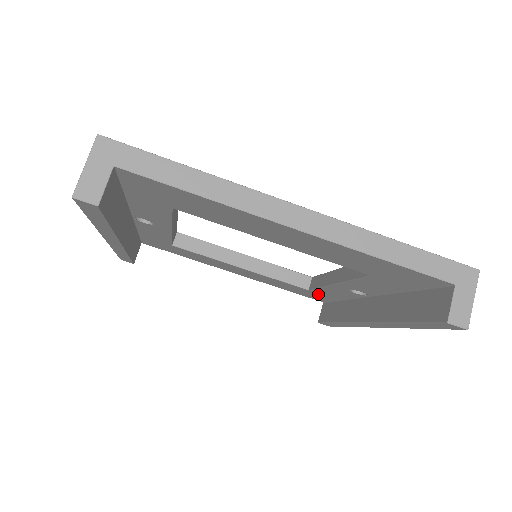
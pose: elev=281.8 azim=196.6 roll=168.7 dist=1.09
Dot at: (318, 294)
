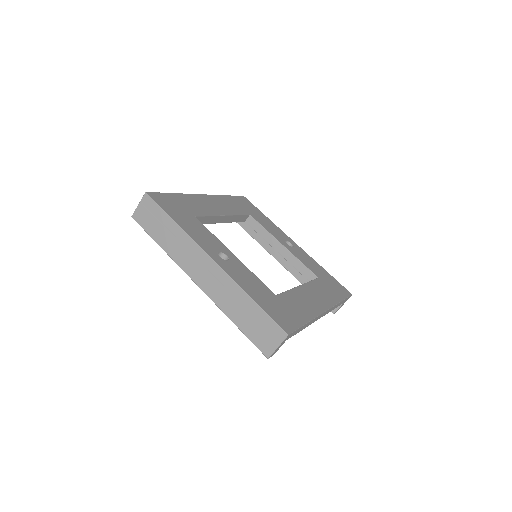
Dot at: occluded
